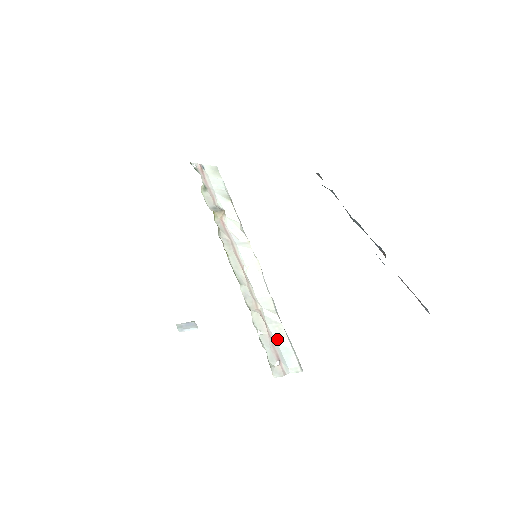
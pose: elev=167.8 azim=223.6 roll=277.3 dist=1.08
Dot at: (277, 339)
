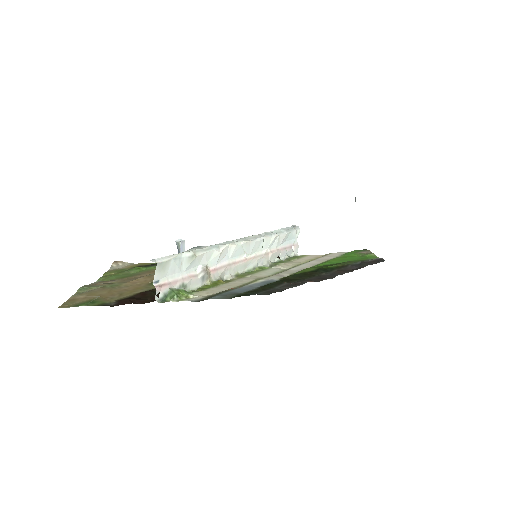
Dot at: (283, 242)
